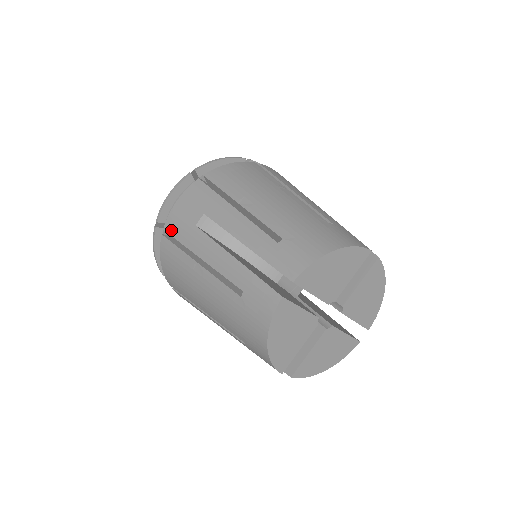
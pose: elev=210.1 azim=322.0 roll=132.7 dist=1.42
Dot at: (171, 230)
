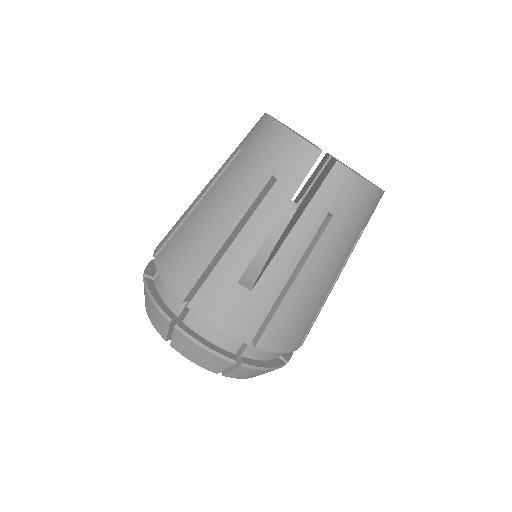
Dot at: (161, 245)
